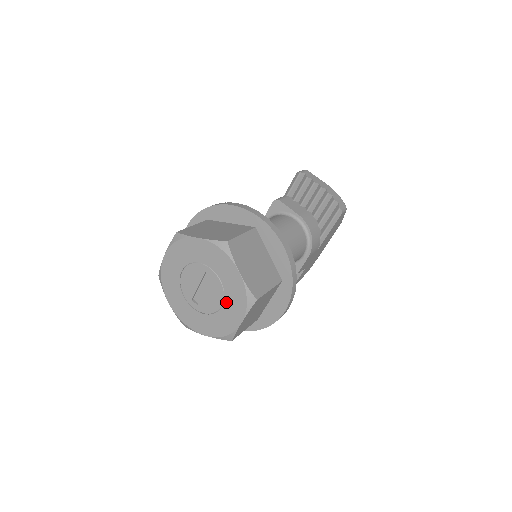
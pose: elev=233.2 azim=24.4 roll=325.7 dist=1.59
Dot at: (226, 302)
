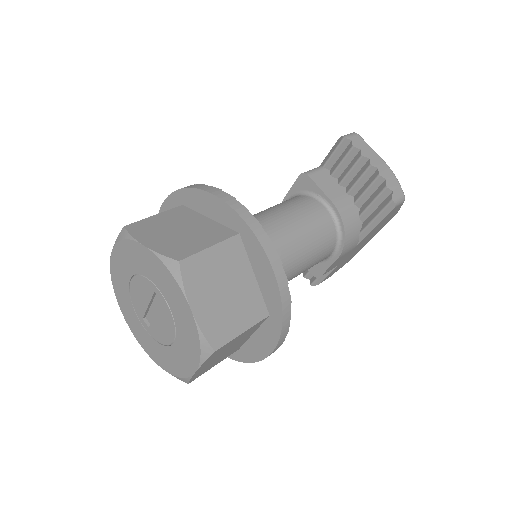
Dot at: (178, 339)
